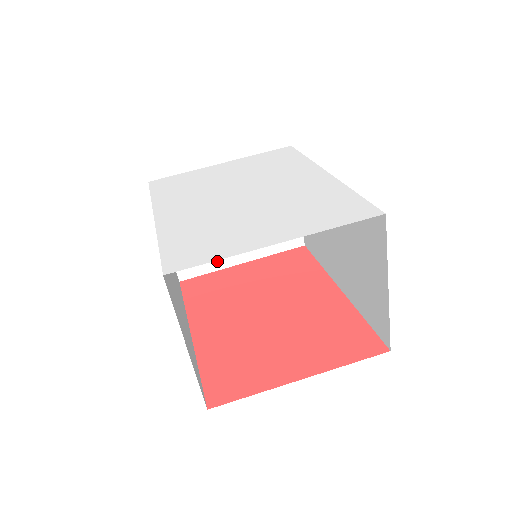
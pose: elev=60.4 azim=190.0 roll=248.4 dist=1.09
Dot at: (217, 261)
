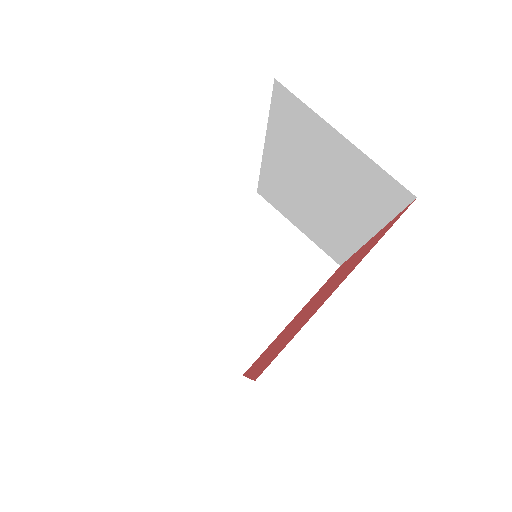
Dot at: (266, 331)
